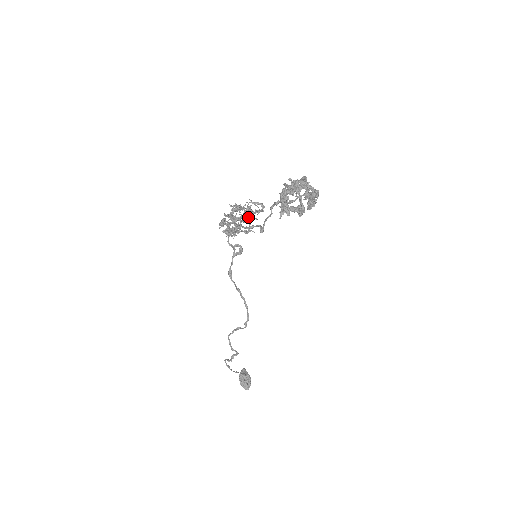
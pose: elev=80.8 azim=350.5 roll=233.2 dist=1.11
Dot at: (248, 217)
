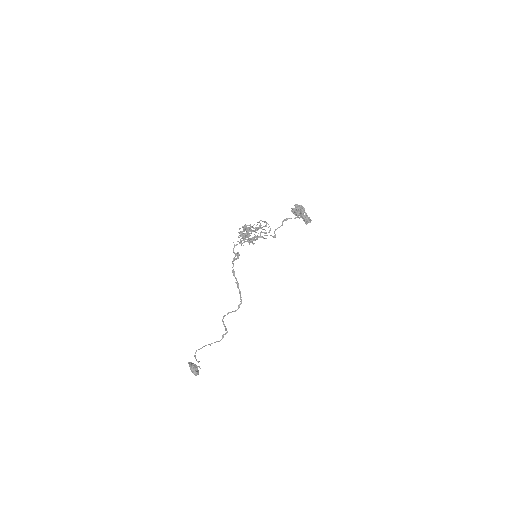
Dot at: (270, 229)
